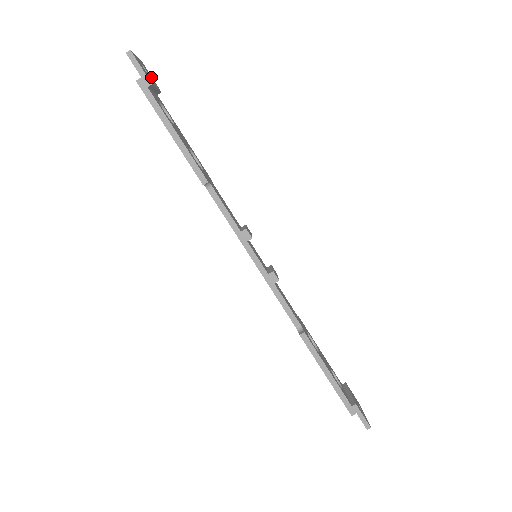
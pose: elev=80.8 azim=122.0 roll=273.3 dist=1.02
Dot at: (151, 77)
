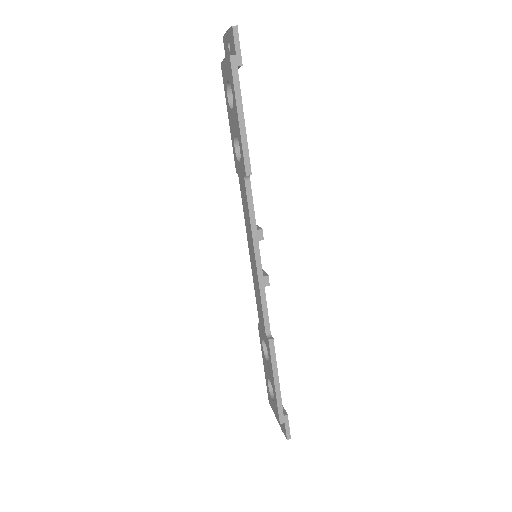
Dot at: occluded
